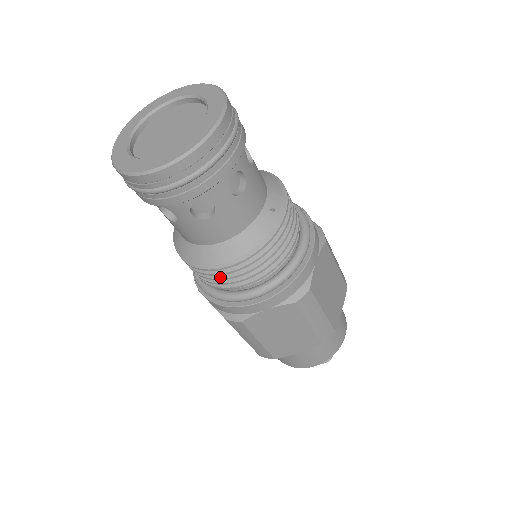
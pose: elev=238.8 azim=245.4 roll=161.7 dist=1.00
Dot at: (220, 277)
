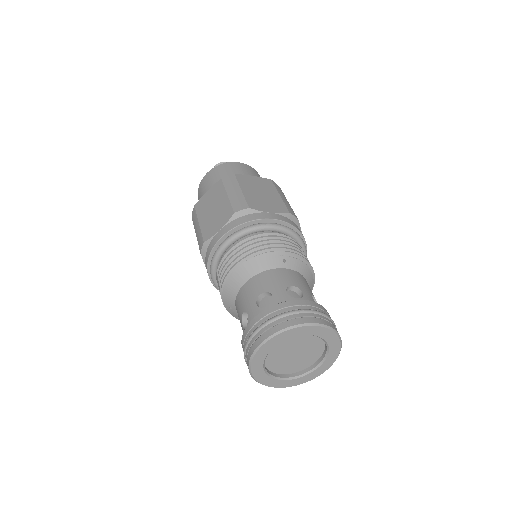
Dot at: occluded
